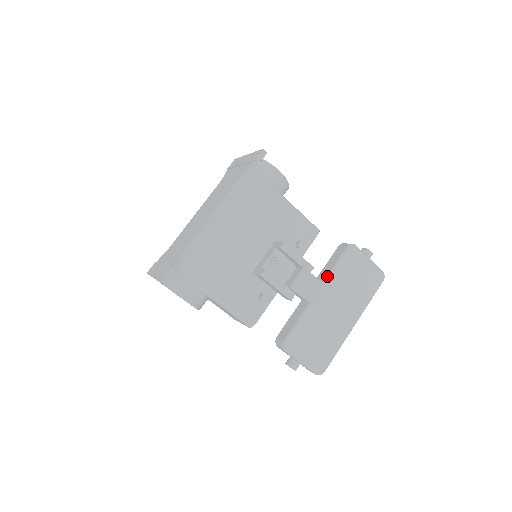
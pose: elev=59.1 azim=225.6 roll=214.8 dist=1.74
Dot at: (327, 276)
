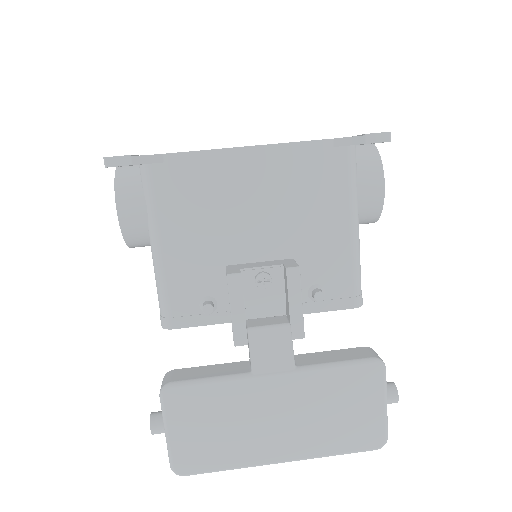
Dot at: (309, 365)
